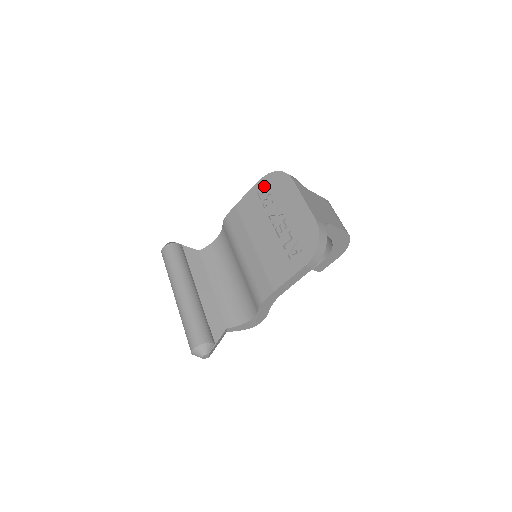
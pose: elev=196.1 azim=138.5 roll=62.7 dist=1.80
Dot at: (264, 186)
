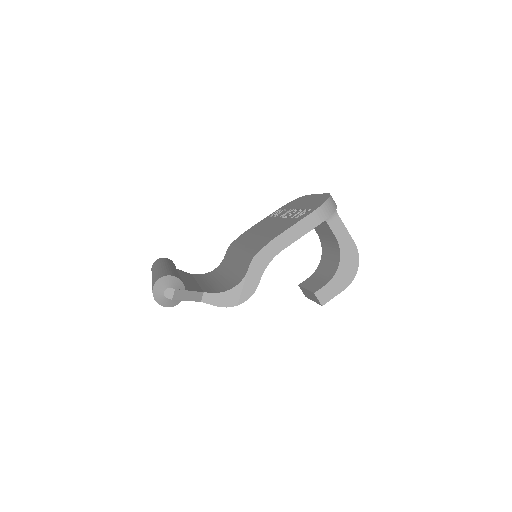
Dot at: occluded
